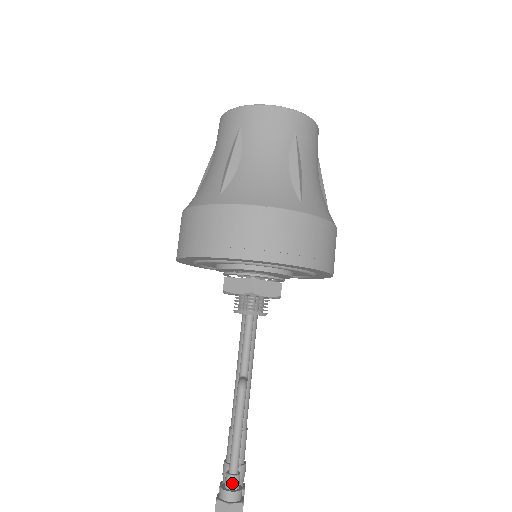
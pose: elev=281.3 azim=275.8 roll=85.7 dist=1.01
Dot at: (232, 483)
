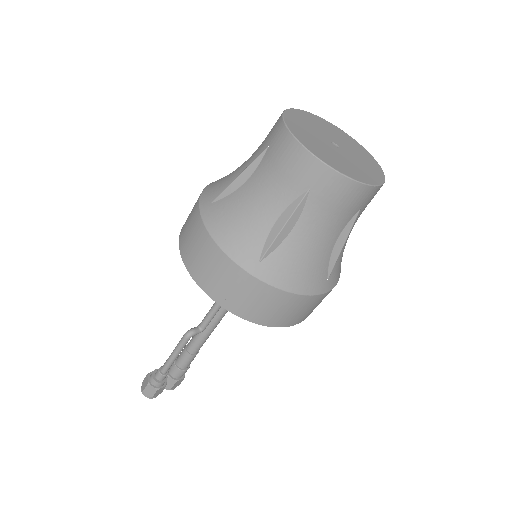
Dot at: (157, 375)
